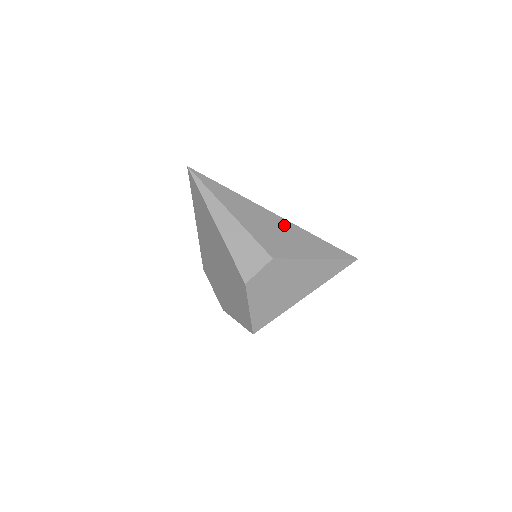
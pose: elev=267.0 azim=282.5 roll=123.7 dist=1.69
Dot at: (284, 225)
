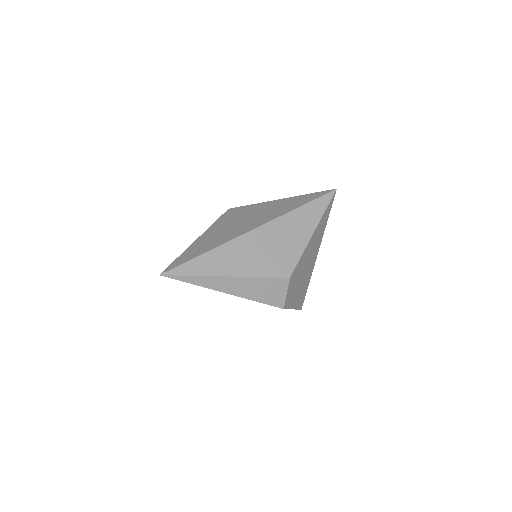
Dot at: (269, 232)
